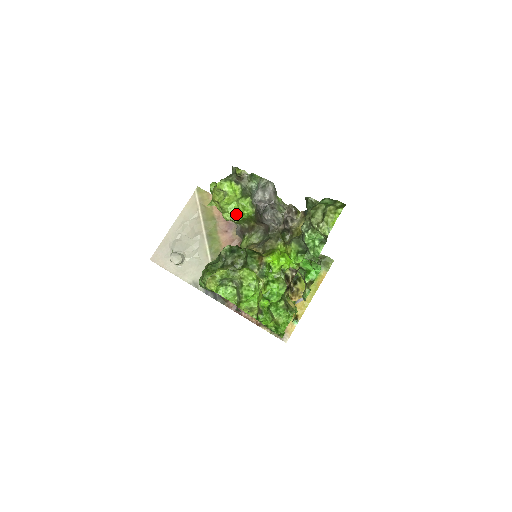
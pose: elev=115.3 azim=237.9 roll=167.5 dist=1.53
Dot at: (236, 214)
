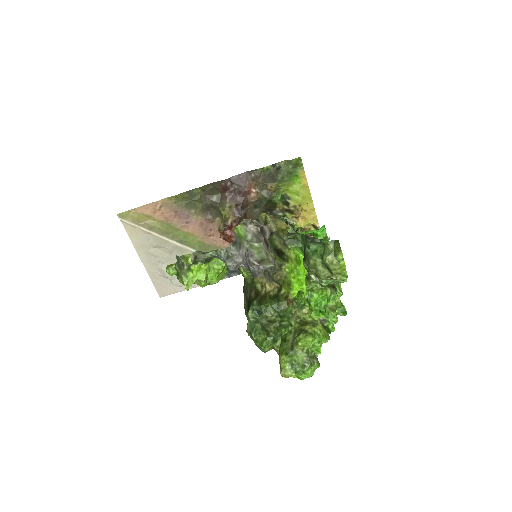
Dot at: (219, 274)
